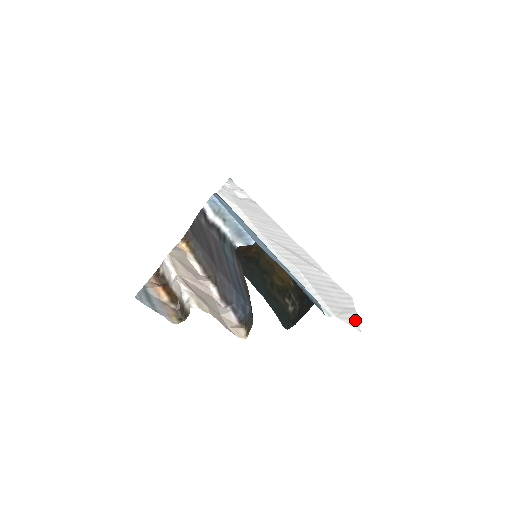
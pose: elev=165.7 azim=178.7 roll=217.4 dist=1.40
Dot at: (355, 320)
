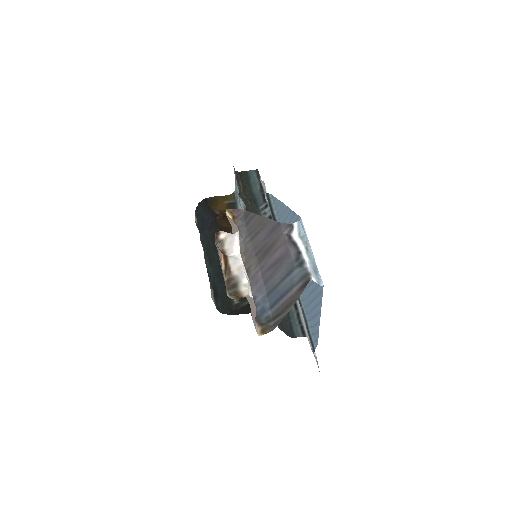
Dot at: occluded
